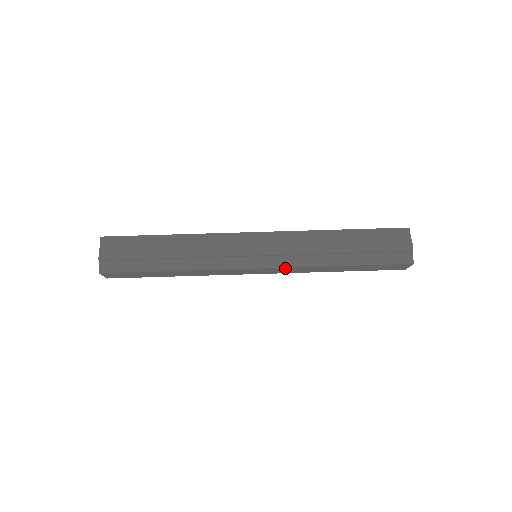
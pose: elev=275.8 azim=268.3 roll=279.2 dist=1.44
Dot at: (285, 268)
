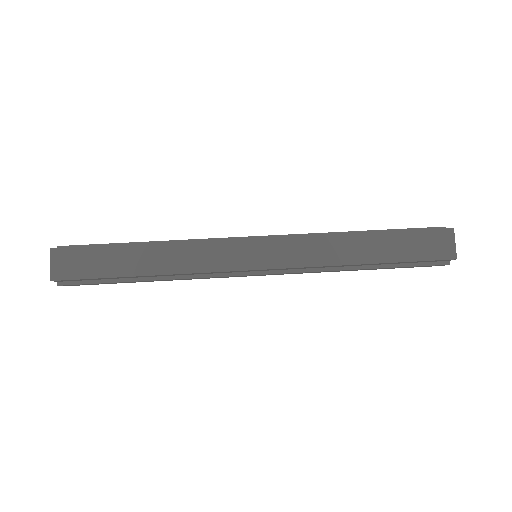
Dot at: (293, 240)
